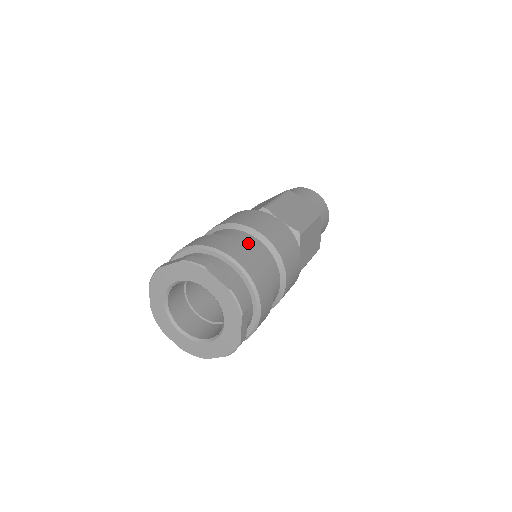
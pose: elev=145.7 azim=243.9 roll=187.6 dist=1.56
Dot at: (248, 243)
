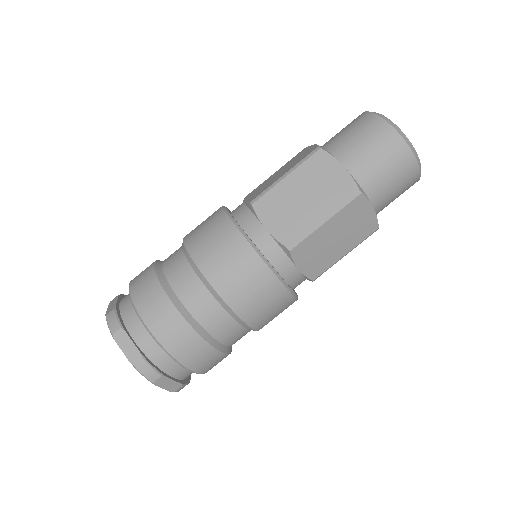
Dot at: (183, 289)
